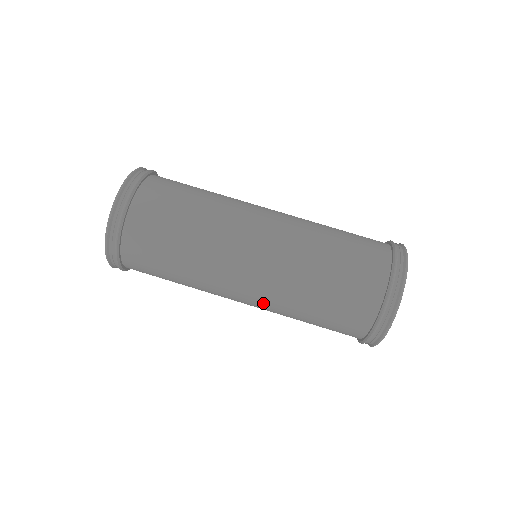
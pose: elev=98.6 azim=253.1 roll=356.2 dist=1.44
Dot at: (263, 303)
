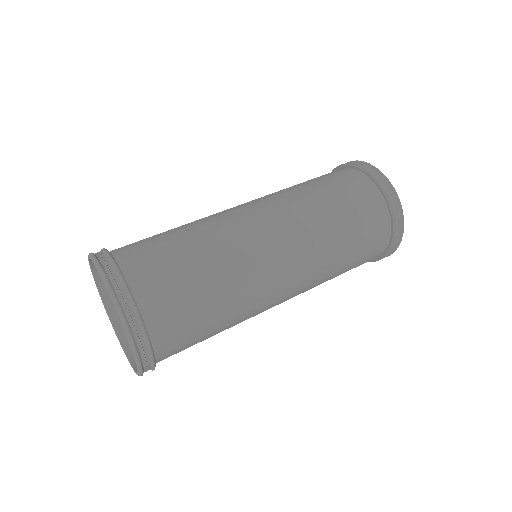
Dot at: (284, 214)
